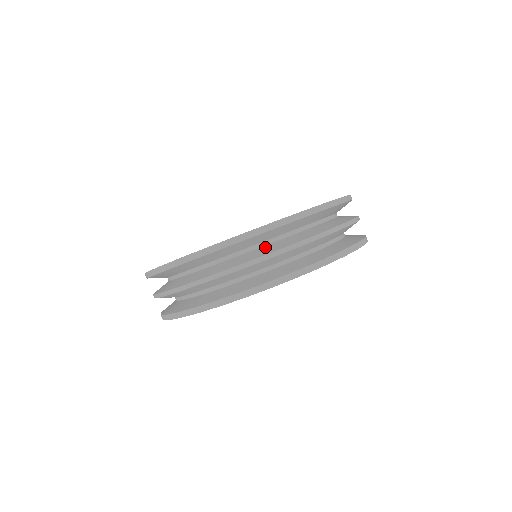
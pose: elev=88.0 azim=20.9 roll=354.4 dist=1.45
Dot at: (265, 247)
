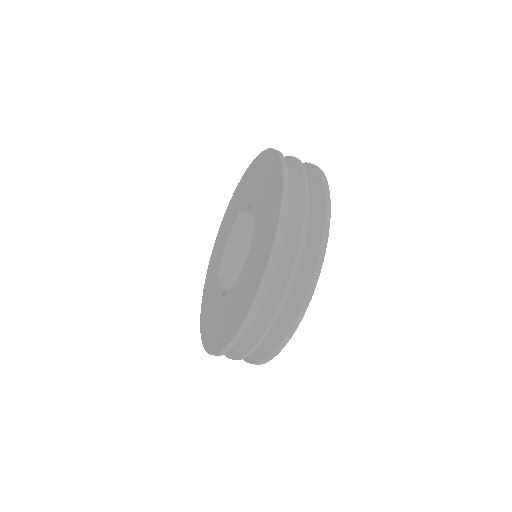
Dot at: (243, 337)
